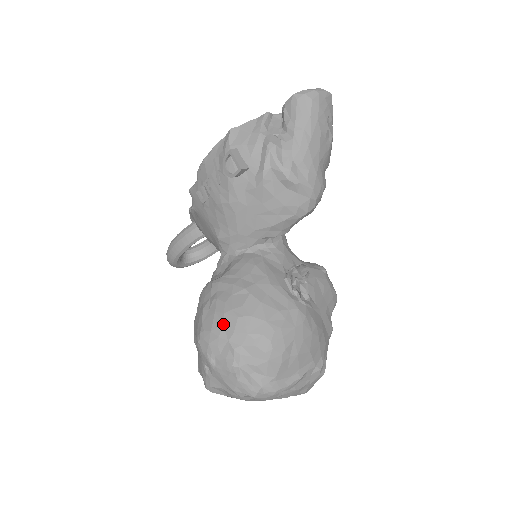
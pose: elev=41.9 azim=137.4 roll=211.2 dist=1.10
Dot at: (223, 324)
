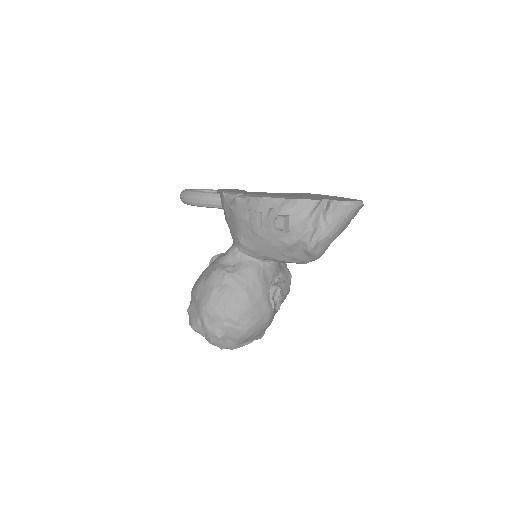
Dot at: (224, 310)
